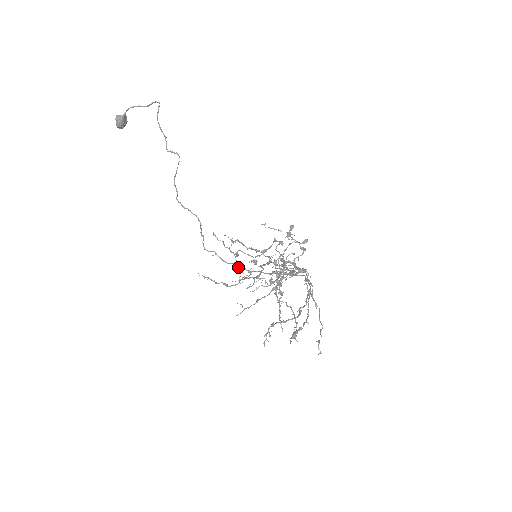
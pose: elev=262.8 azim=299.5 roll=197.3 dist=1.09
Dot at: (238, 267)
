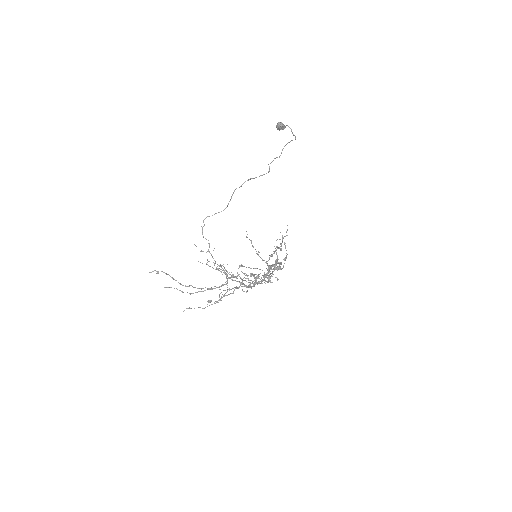
Dot at: (272, 254)
